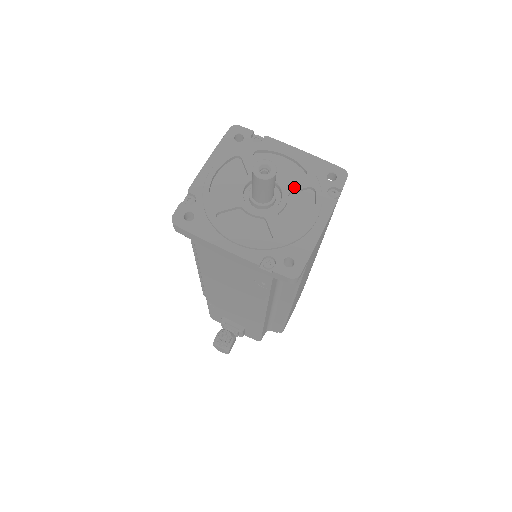
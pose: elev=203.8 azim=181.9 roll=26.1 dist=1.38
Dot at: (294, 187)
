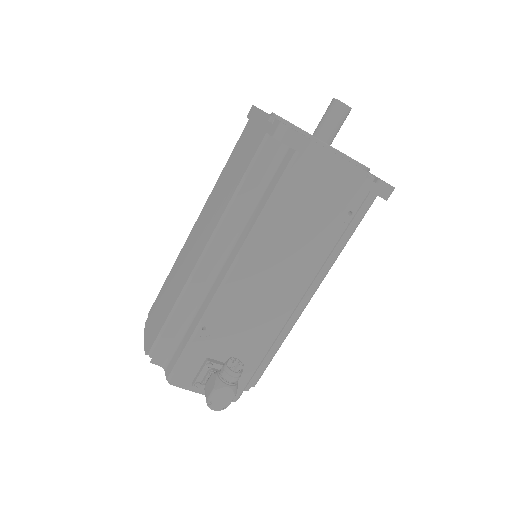
Dot at: occluded
